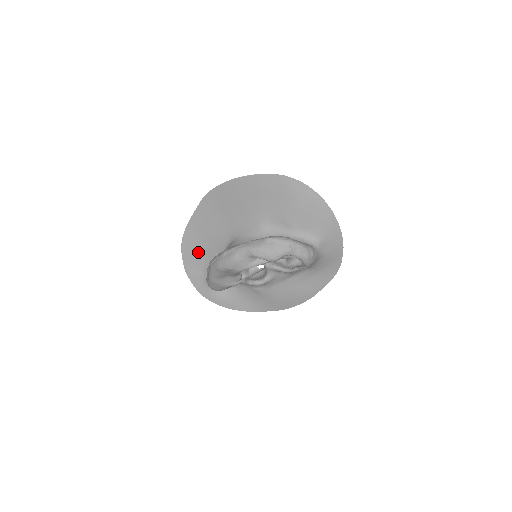
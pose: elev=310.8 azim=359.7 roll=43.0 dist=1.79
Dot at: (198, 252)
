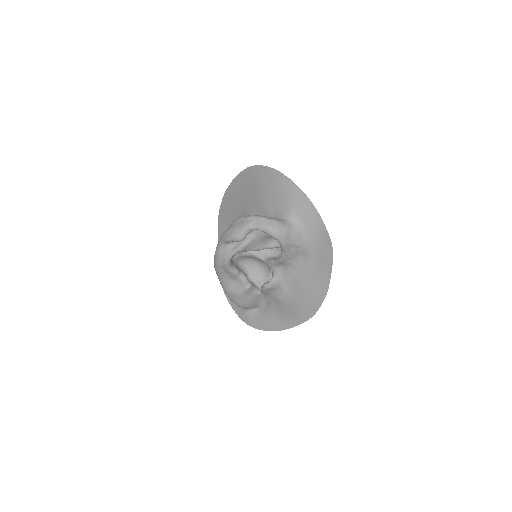
Dot at: occluded
